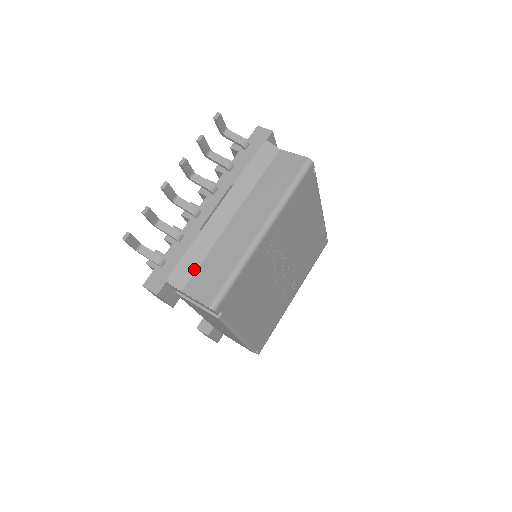
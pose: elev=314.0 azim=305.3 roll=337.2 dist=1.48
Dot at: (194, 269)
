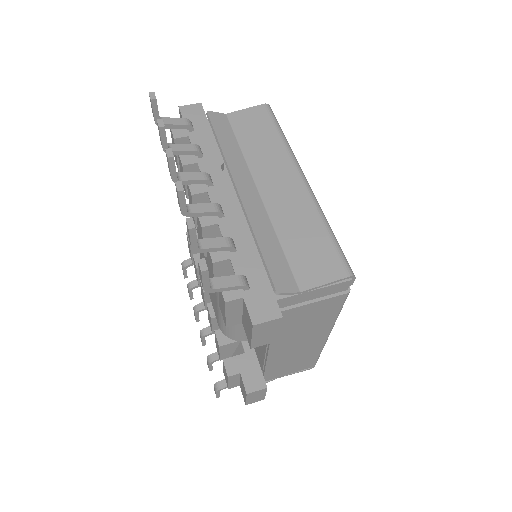
Dot at: (285, 262)
